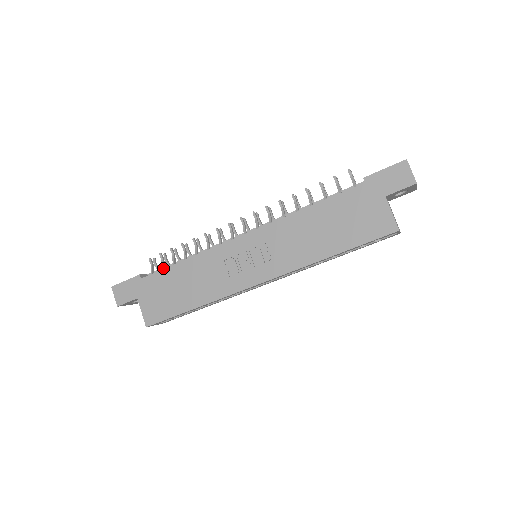
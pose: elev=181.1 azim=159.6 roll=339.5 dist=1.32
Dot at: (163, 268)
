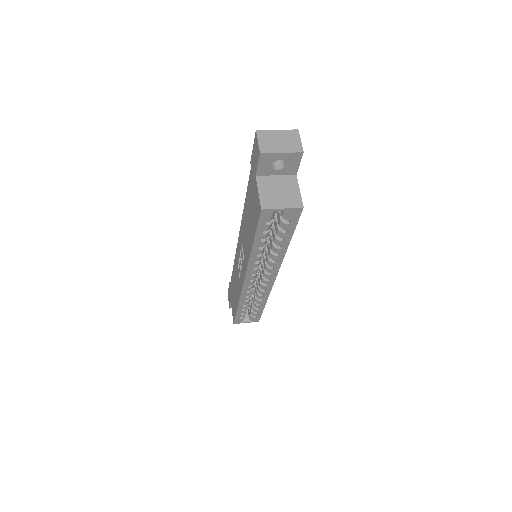
Dot at: occluded
